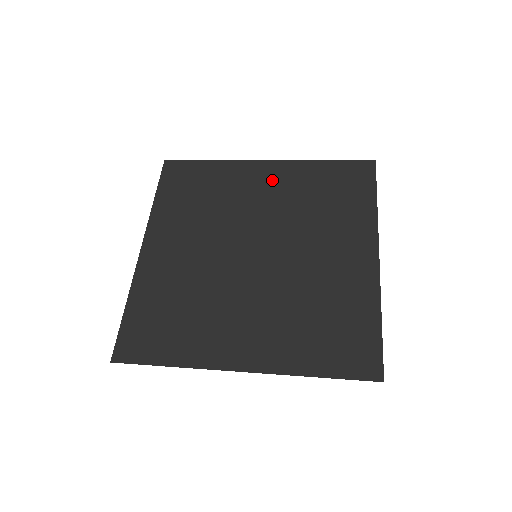
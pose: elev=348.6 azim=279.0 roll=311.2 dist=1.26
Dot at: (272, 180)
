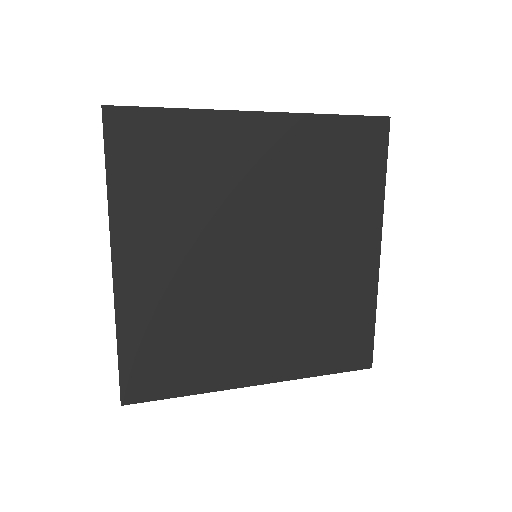
Dot at: (271, 148)
